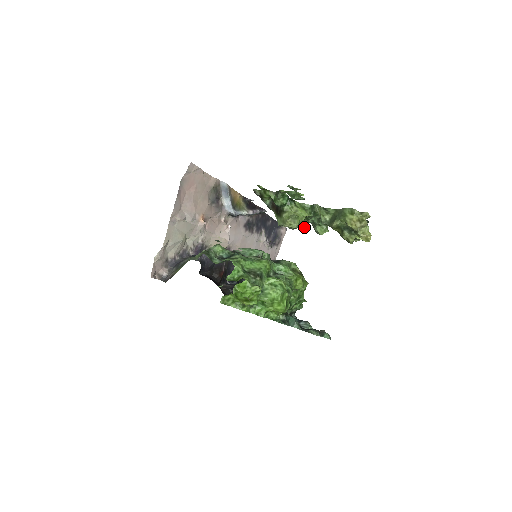
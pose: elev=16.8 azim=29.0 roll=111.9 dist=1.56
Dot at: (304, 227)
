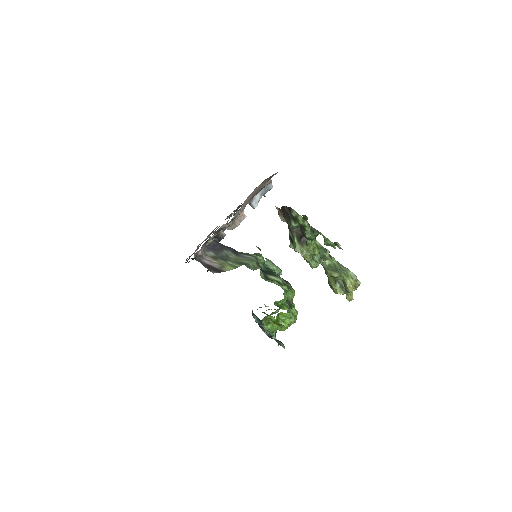
Dot at: occluded
